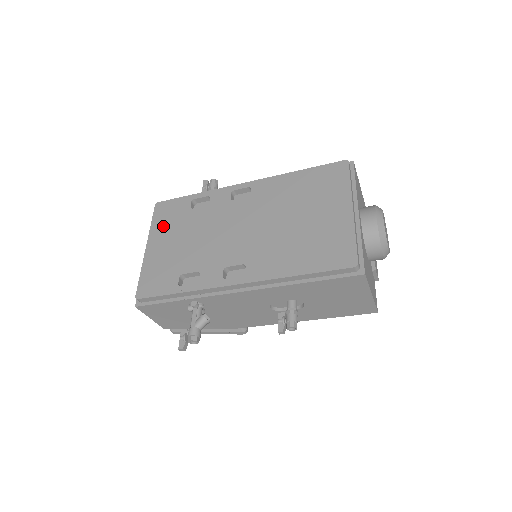
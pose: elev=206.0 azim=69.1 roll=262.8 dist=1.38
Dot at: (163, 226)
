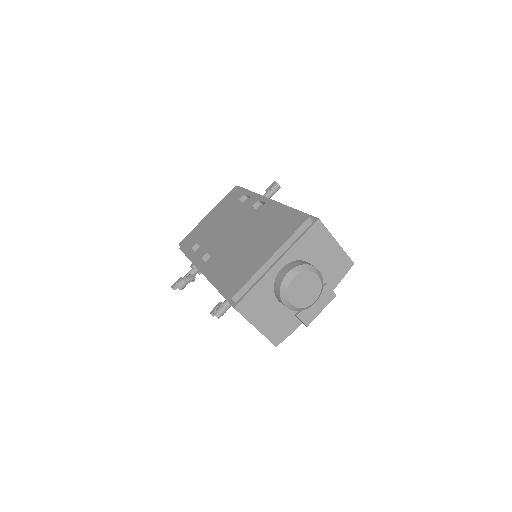
Dot at: (223, 205)
